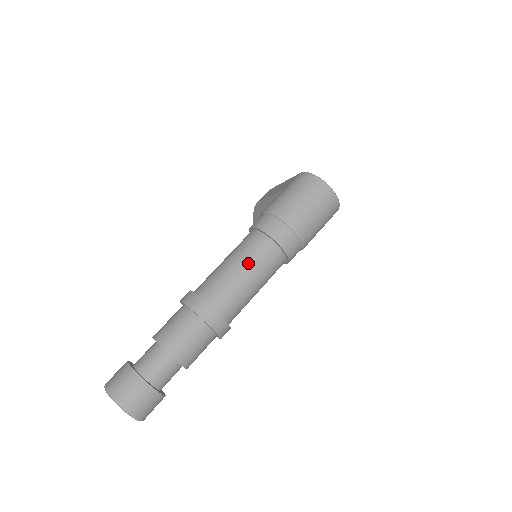
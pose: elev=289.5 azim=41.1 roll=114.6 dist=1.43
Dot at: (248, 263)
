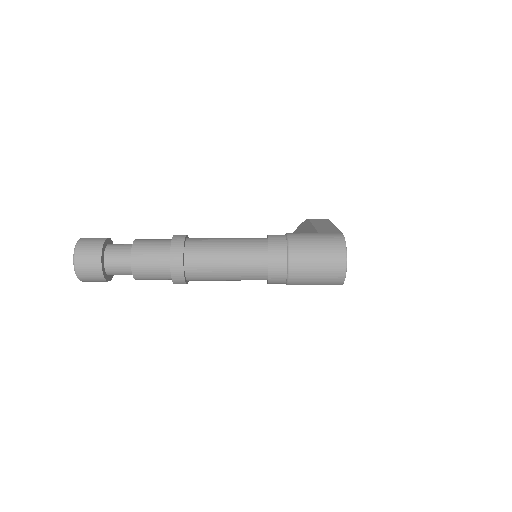
Dot at: (236, 257)
